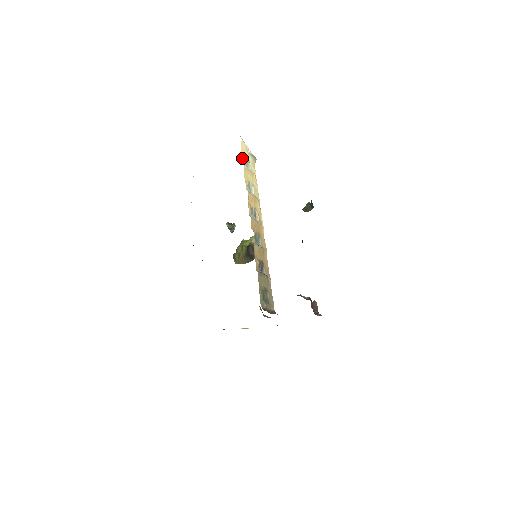
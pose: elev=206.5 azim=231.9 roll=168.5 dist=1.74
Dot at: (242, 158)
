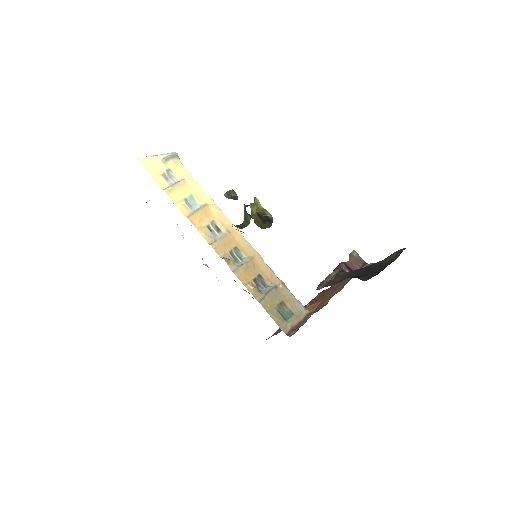
Dot at: (157, 181)
